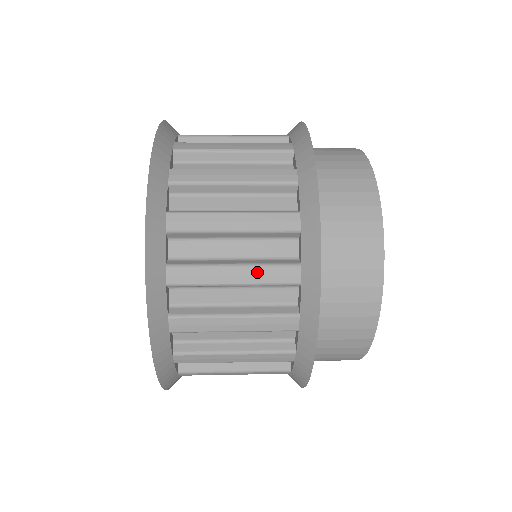
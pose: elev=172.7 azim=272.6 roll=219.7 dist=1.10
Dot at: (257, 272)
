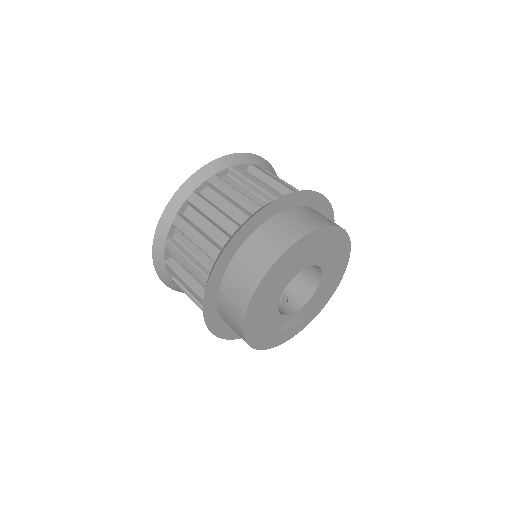
Dot at: (221, 217)
